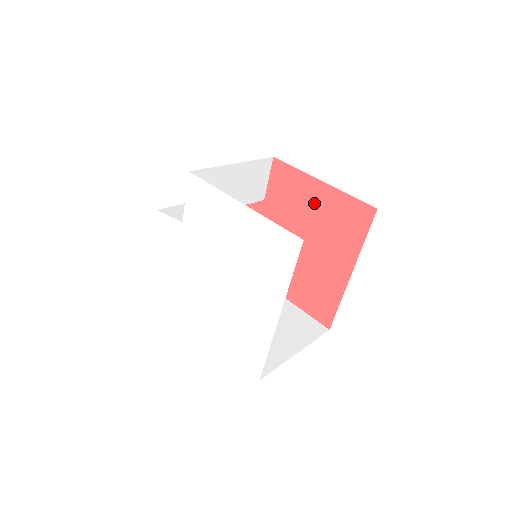
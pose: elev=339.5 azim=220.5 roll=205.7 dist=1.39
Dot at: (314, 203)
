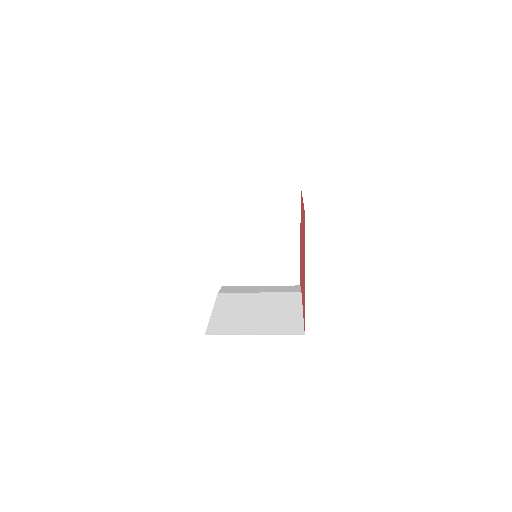
Dot at: occluded
